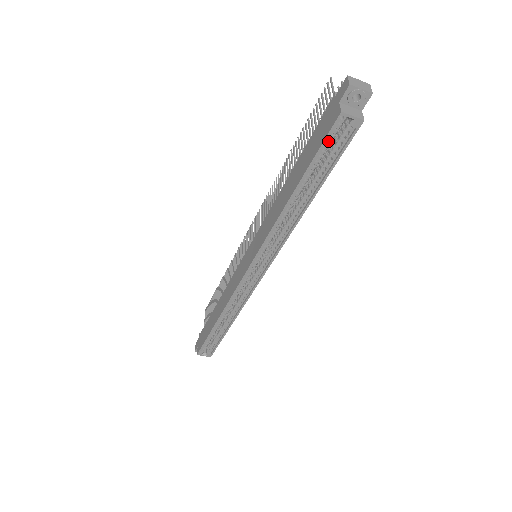
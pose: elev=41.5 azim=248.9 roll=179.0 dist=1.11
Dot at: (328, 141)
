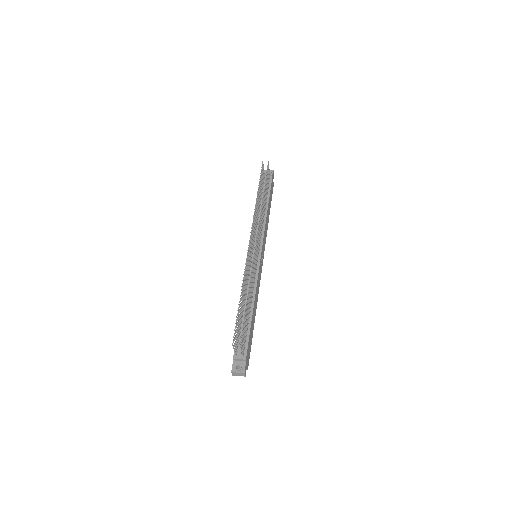
Dot at: occluded
